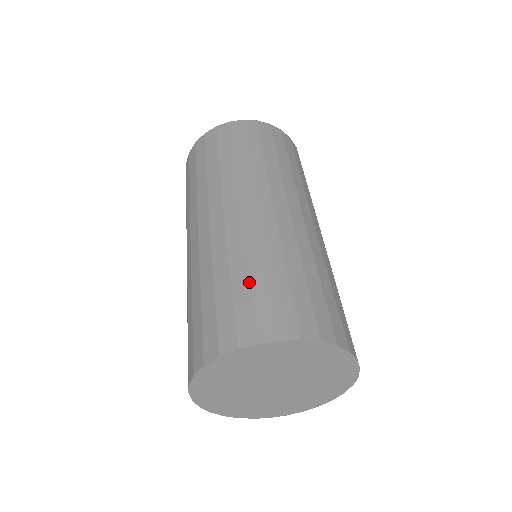
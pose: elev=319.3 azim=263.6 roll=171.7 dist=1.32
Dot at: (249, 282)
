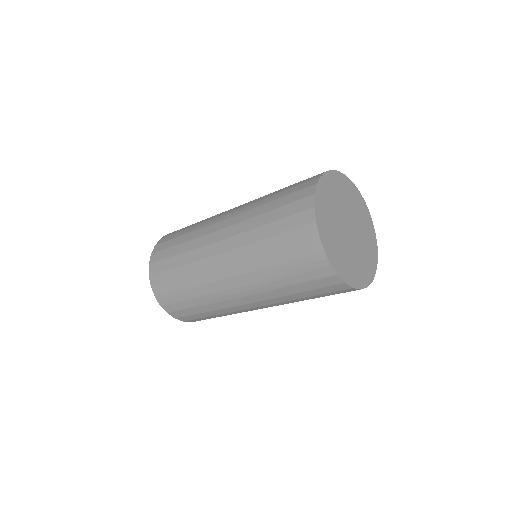
Dot at: (276, 200)
